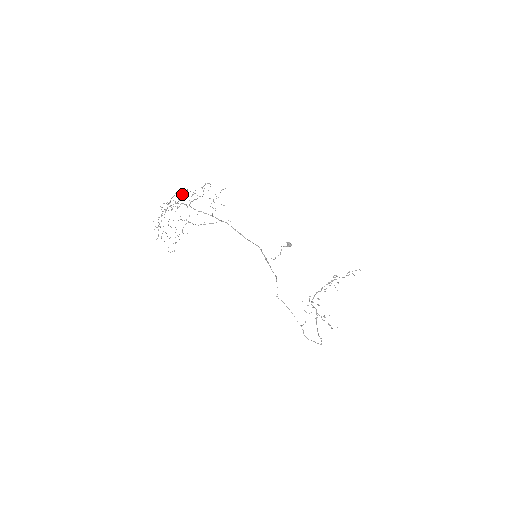
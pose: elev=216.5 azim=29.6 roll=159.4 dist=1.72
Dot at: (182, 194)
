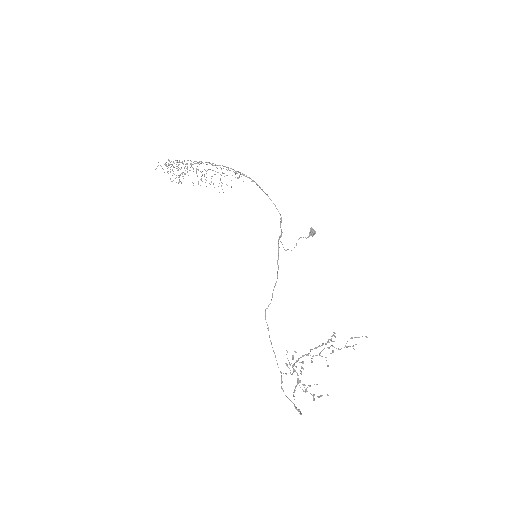
Dot at: occluded
